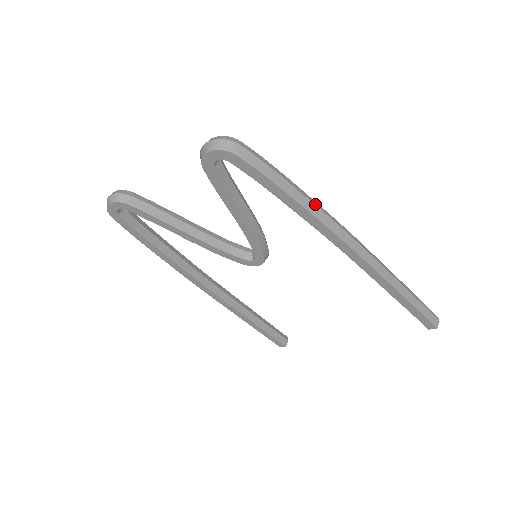
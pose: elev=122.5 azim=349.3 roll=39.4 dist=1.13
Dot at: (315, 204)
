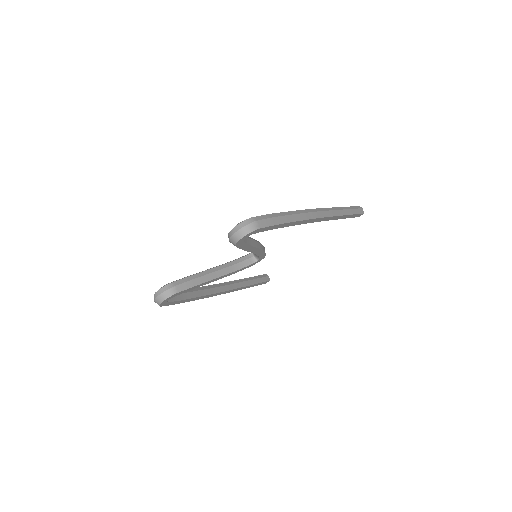
Dot at: (297, 213)
